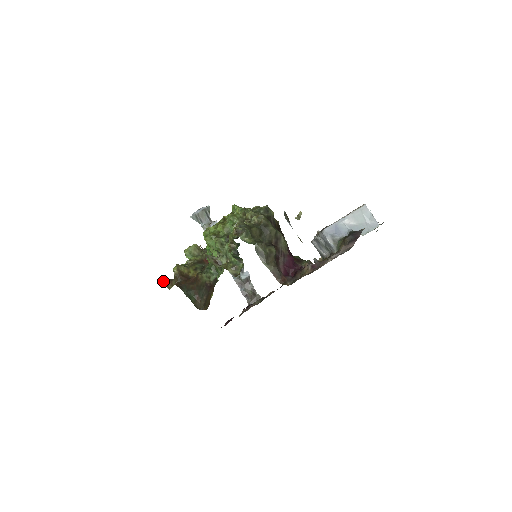
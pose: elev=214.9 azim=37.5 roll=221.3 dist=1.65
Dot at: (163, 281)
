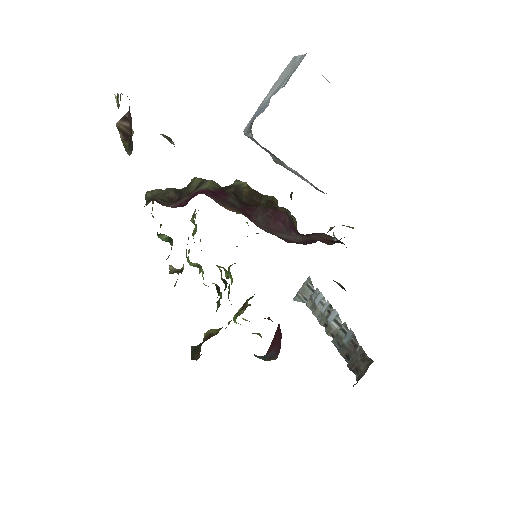
Dot at: occluded
